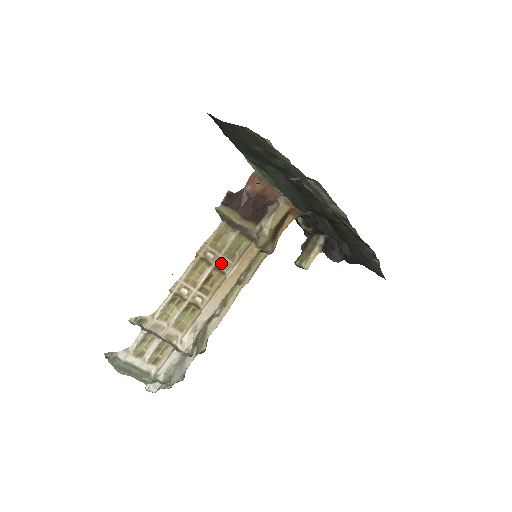
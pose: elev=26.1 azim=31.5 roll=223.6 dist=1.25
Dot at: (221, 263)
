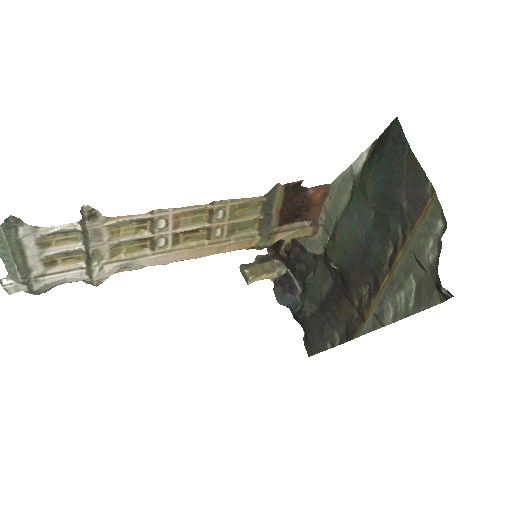
Dot at: (218, 229)
